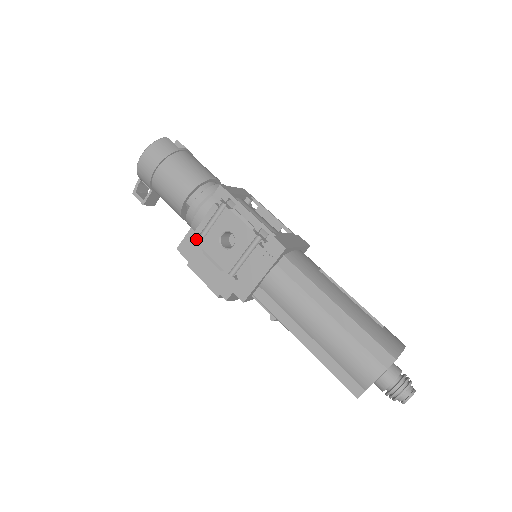
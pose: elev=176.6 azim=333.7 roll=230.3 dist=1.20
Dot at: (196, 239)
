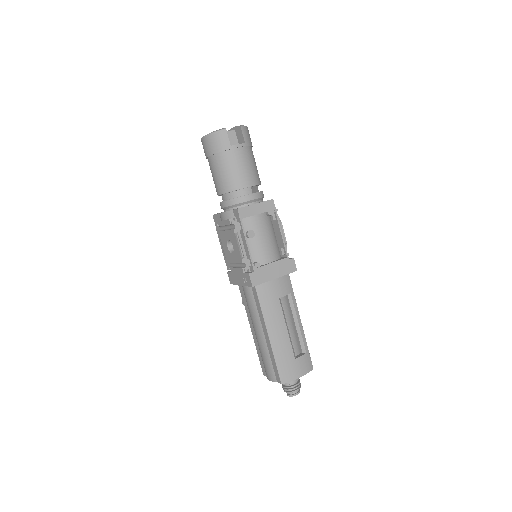
Dot at: (218, 226)
